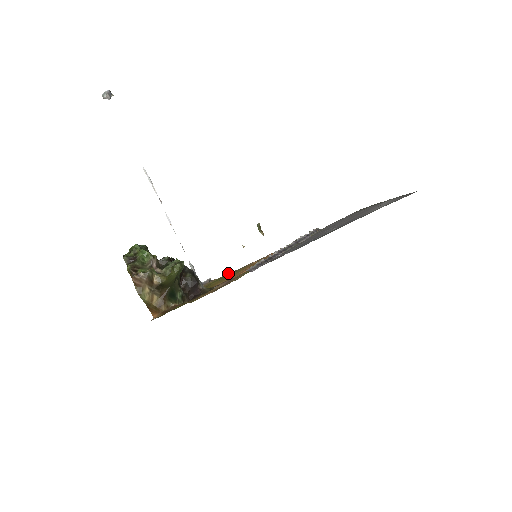
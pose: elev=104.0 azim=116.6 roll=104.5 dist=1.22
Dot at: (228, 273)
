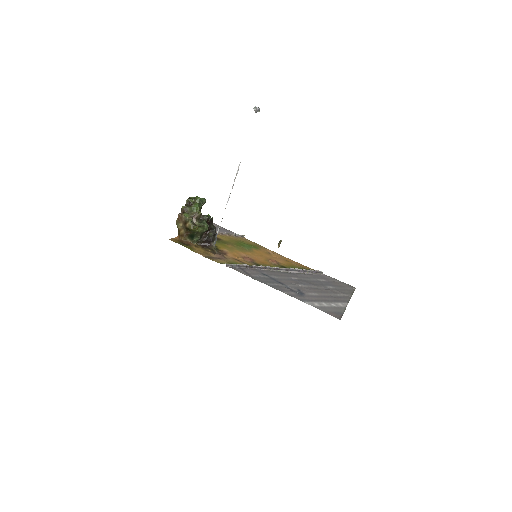
Dot at: occluded
